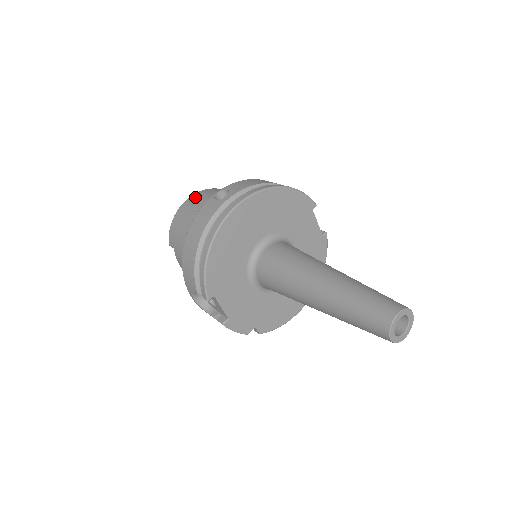
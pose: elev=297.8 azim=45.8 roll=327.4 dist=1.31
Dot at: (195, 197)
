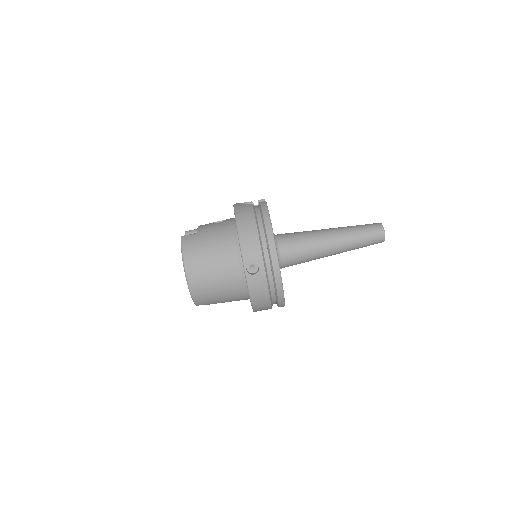
Dot at: (195, 275)
